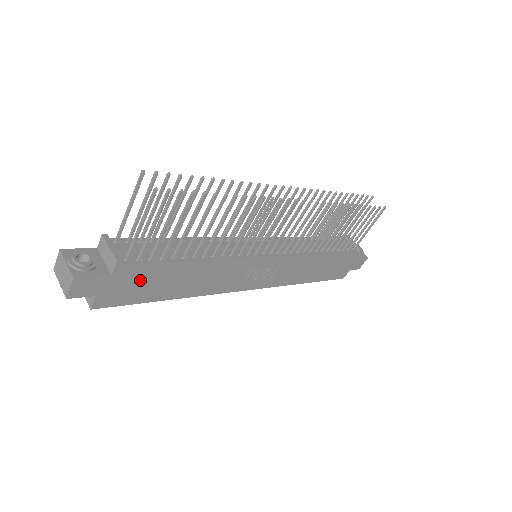
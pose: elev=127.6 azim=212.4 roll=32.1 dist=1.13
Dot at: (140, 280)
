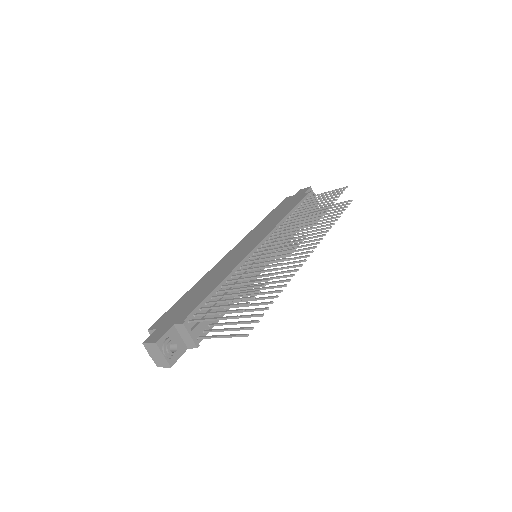
Dot at: occluded
